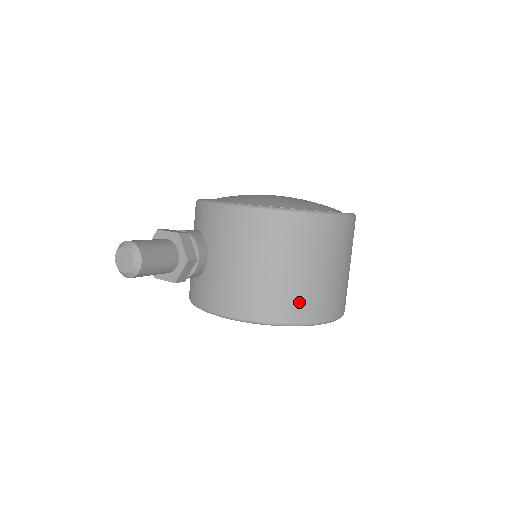
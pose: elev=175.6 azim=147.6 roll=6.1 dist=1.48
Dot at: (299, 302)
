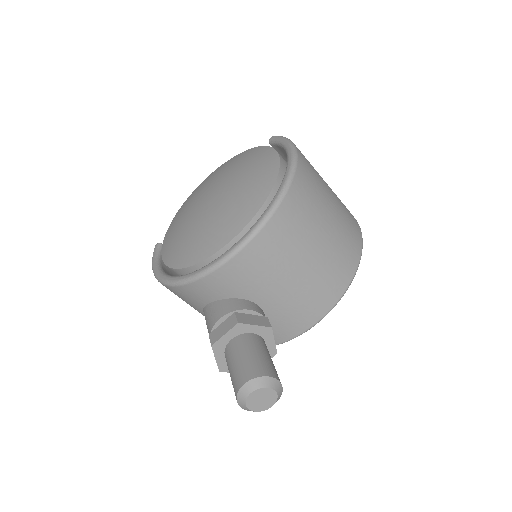
Dot at: (349, 241)
